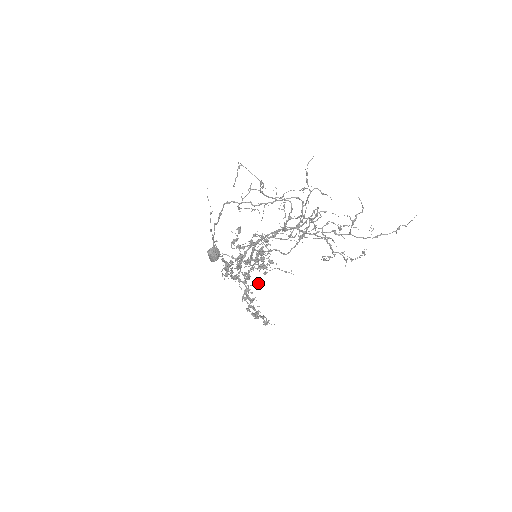
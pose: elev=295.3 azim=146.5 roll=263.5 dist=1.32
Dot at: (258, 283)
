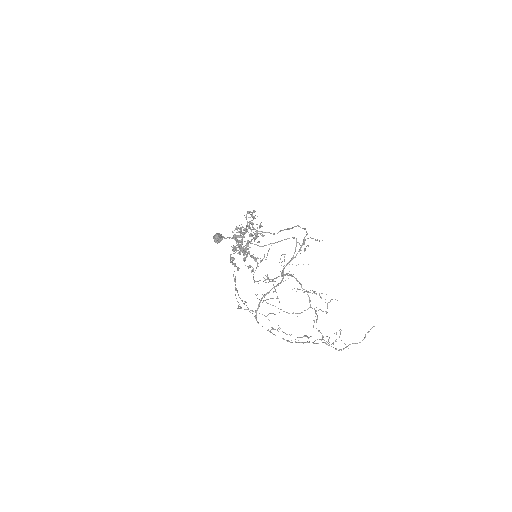
Dot at: (251, 240)
